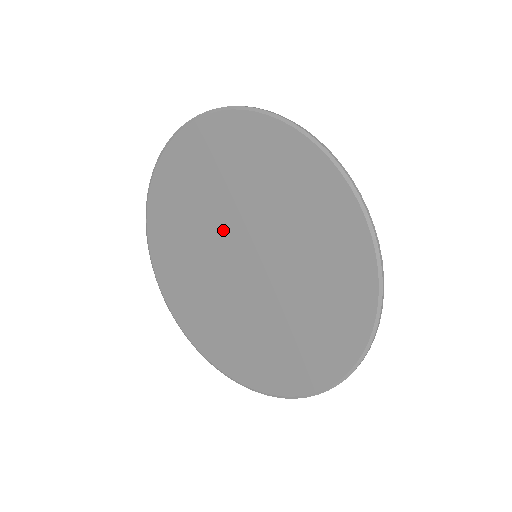
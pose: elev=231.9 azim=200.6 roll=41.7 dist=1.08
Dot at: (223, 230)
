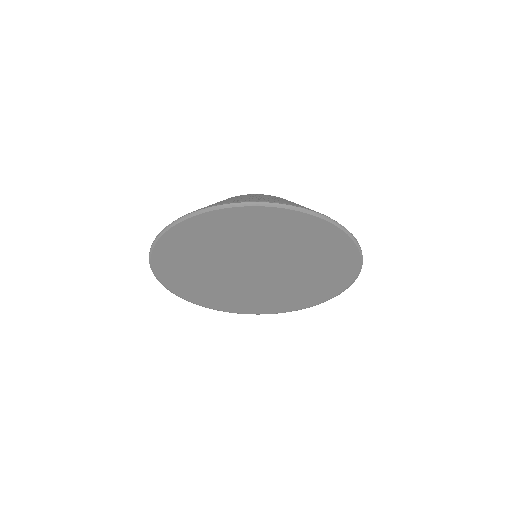
Dot at: (262, 257)
